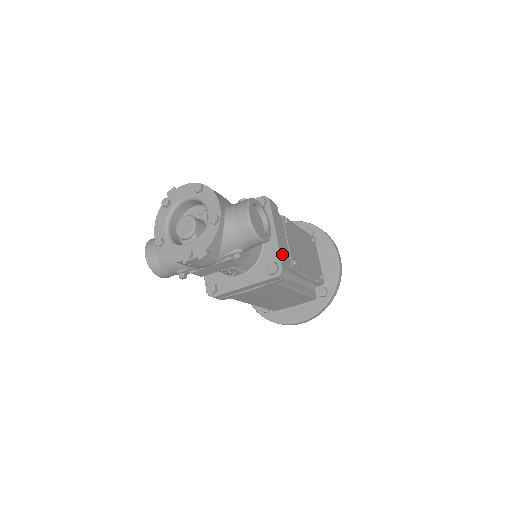
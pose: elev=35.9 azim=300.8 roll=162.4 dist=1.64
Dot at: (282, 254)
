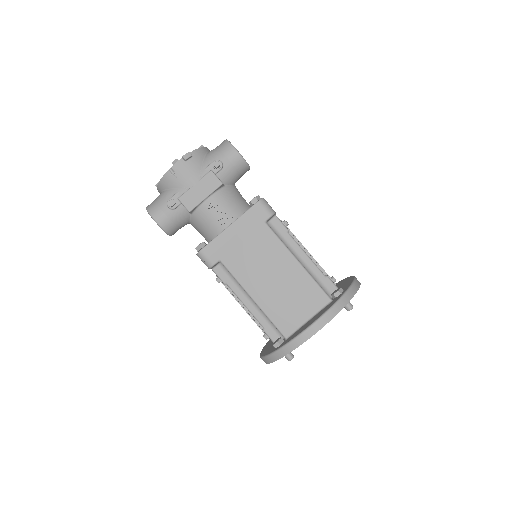
Dot at: occluded
